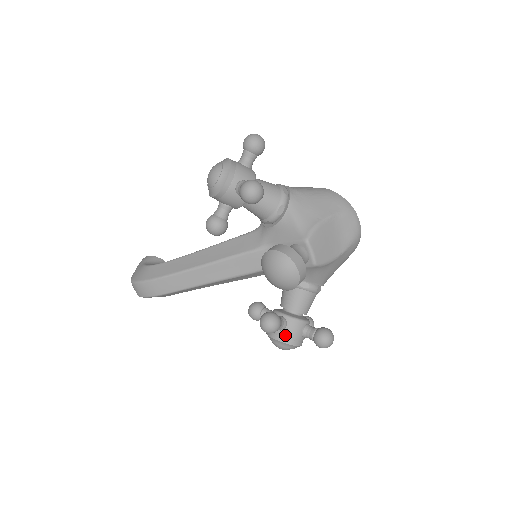
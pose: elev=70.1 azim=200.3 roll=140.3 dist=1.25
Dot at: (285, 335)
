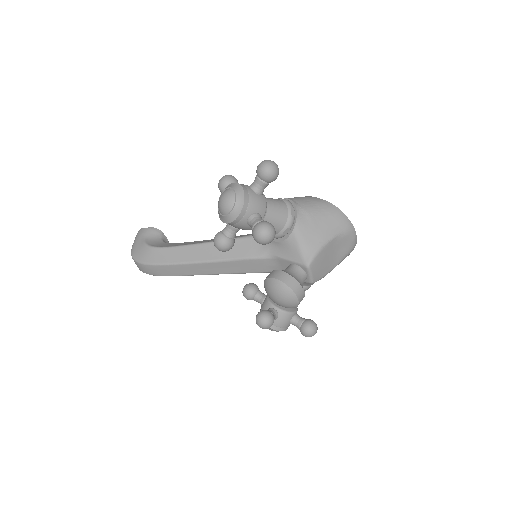
Dot at: (276, 324)
